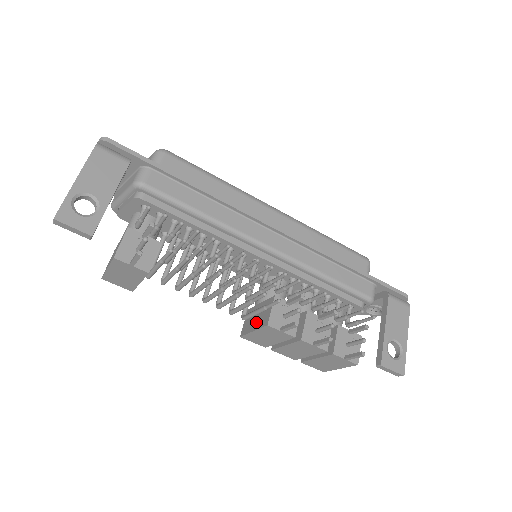
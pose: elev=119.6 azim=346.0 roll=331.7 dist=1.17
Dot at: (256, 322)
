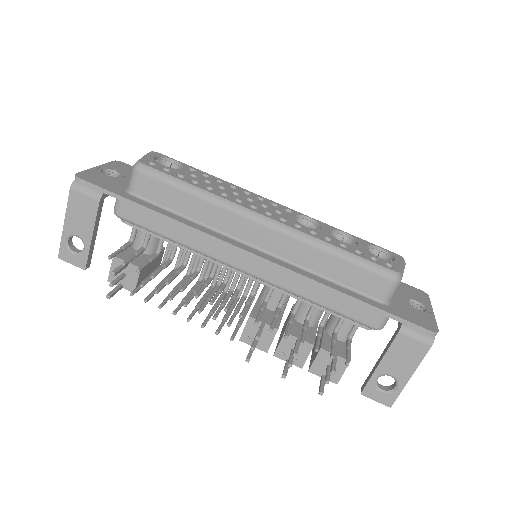
Dot at: occluded
